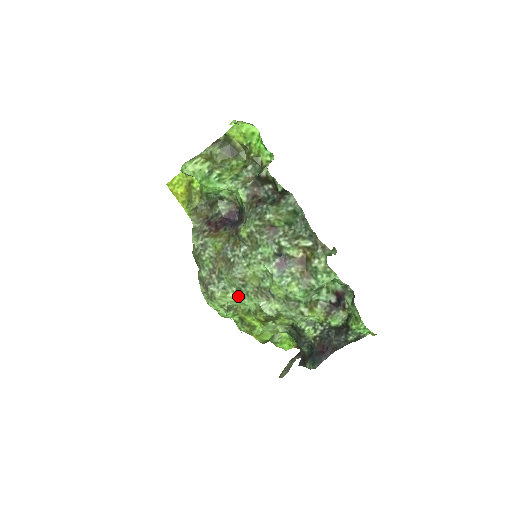
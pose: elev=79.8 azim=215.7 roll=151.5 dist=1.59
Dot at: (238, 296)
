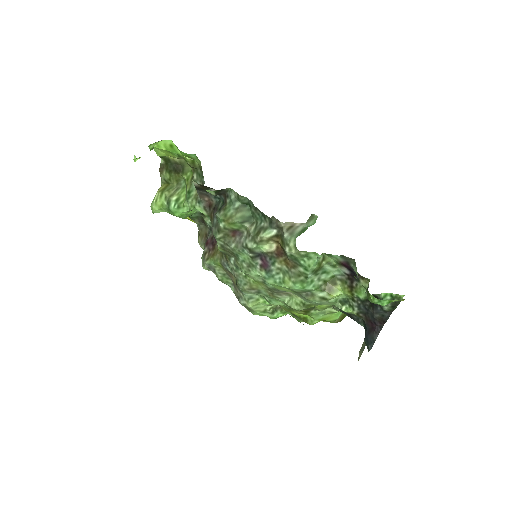
Dot at: (266, 300)
